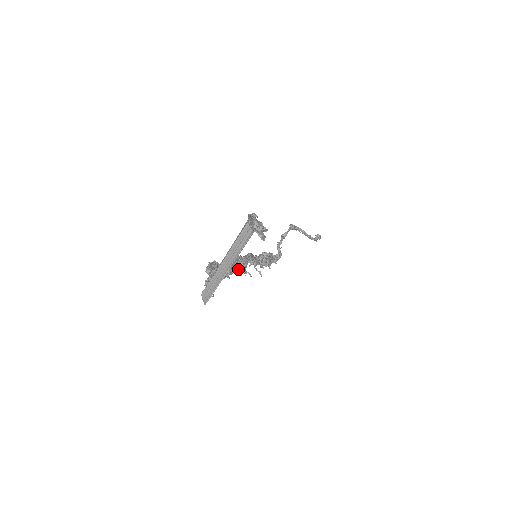
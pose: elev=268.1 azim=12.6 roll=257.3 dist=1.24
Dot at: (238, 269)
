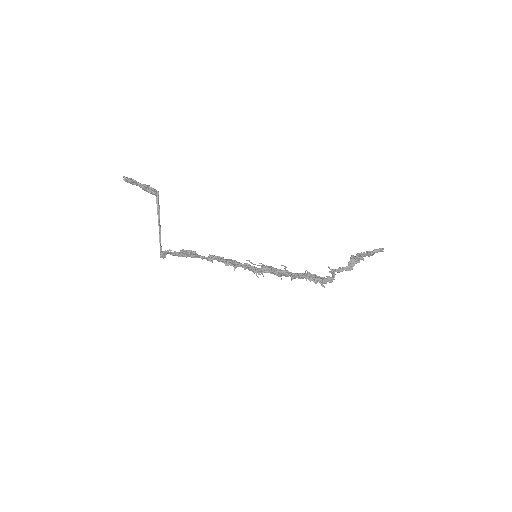
Dot at: (231, 262)
